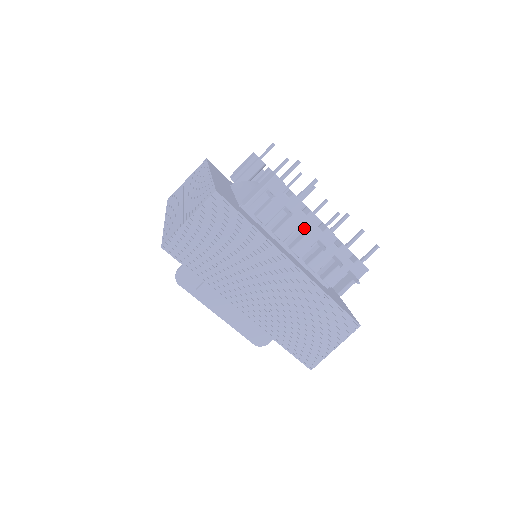
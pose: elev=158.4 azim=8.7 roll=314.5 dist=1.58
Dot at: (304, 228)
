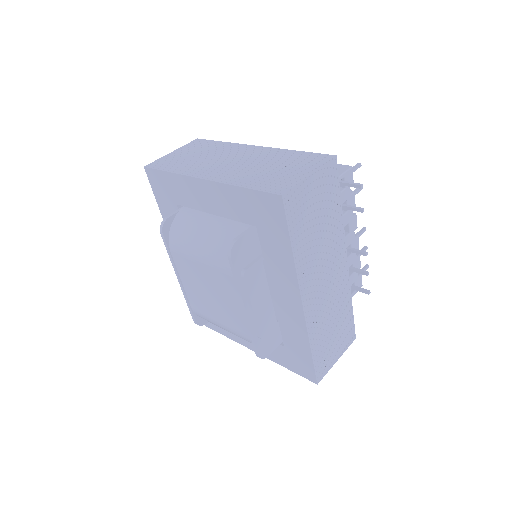
Dot at: occluded
